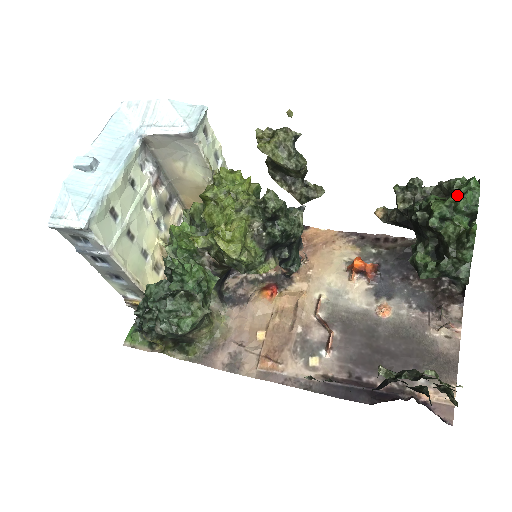
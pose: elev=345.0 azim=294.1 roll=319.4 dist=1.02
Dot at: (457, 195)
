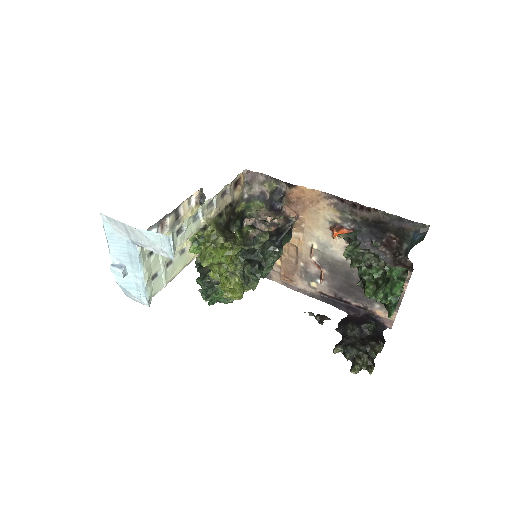
Dot at: (382, 294)
